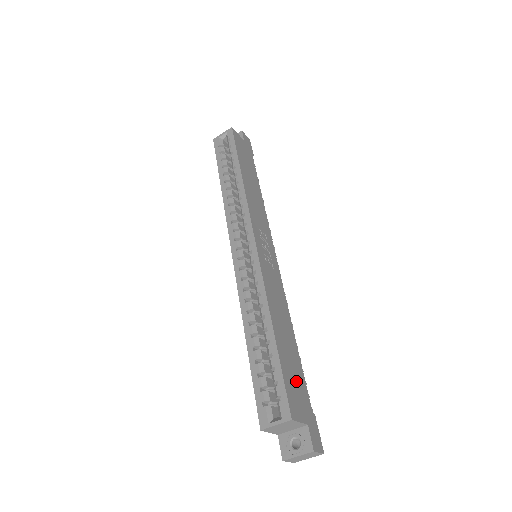
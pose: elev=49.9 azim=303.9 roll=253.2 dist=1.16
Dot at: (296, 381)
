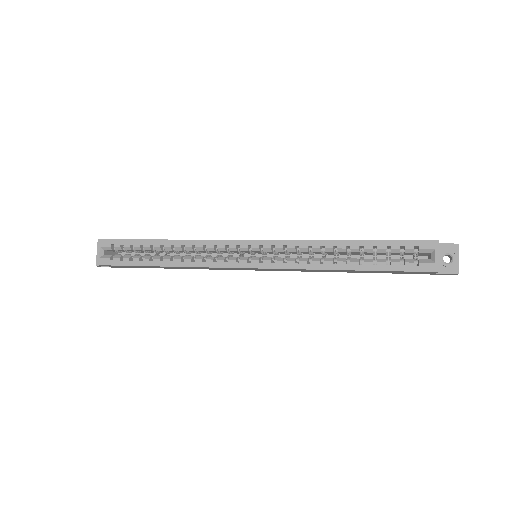
Dot at: occluded
